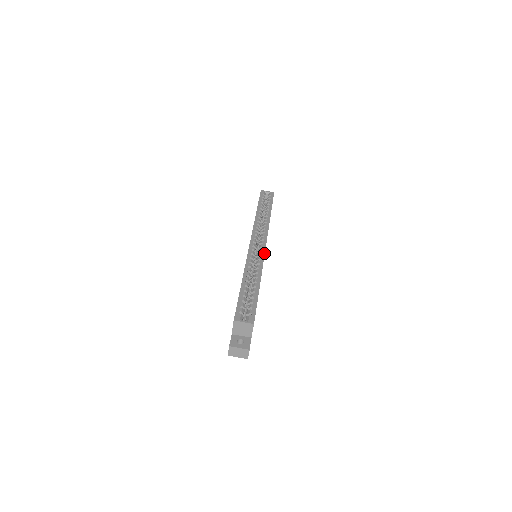
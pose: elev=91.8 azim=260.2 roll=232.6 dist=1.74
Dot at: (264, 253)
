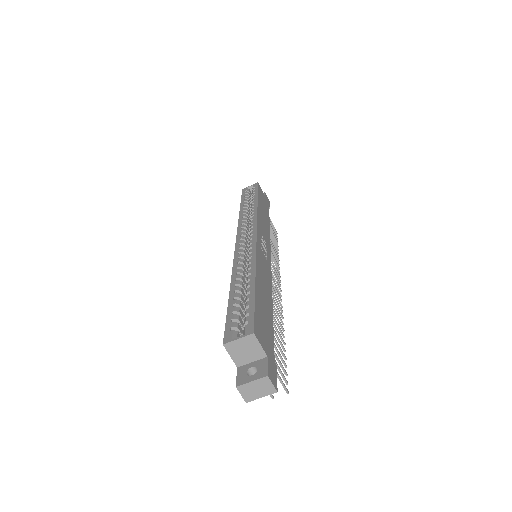
Dot at: (255, 243)
